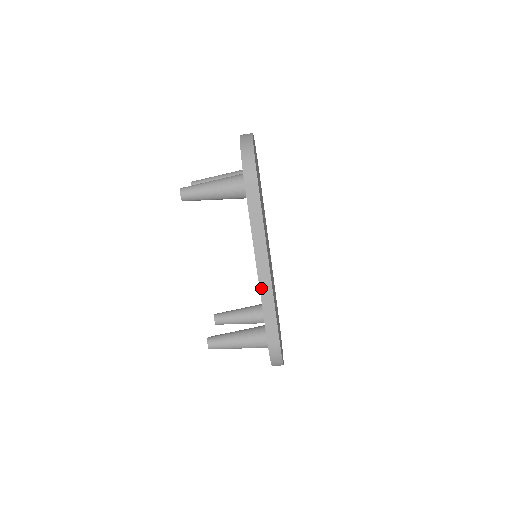
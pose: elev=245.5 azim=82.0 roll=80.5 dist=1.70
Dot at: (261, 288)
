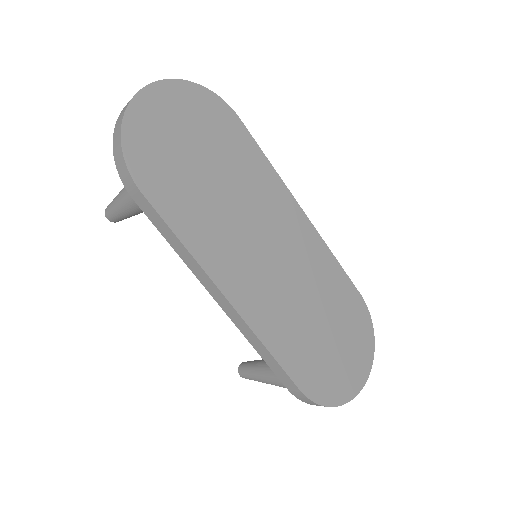
Dot at: (237, 325)
